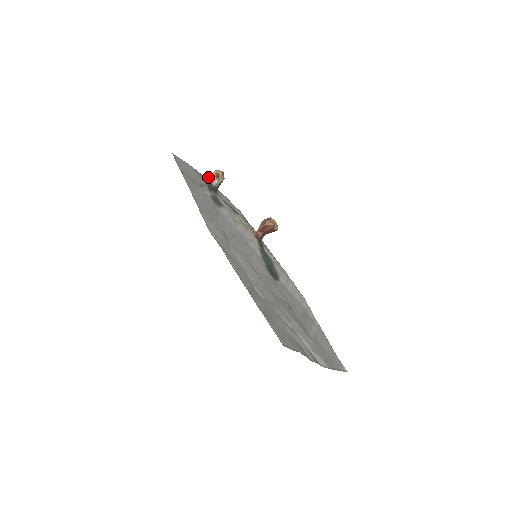
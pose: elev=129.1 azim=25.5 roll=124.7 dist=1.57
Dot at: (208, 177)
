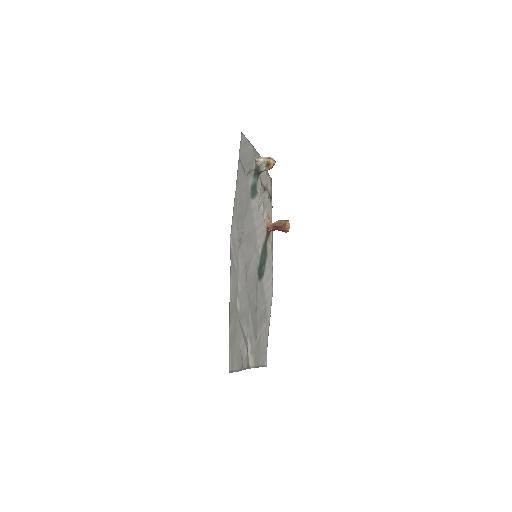
Dot at: (260, 160)
